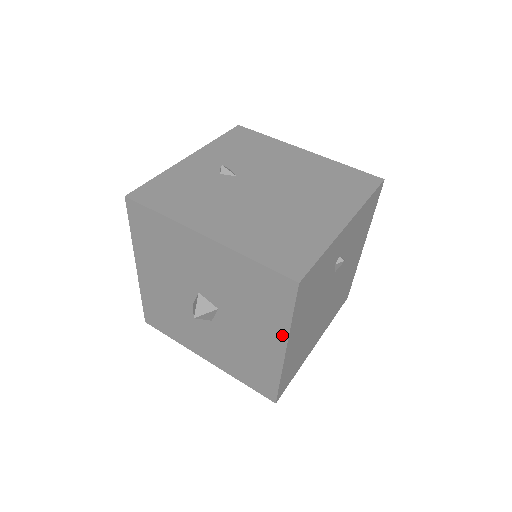
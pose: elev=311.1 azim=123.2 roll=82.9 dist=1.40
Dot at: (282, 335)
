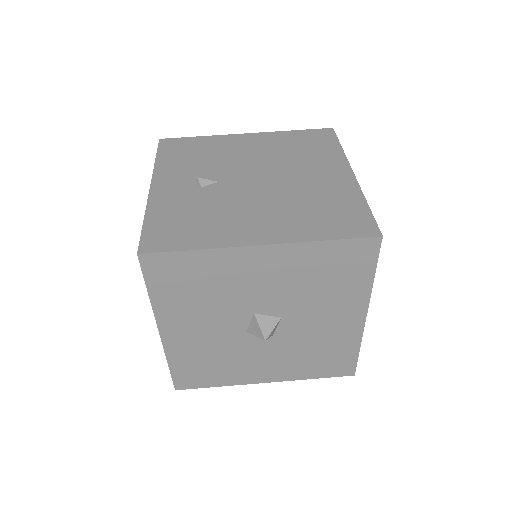
Dot at: (362, 301)
